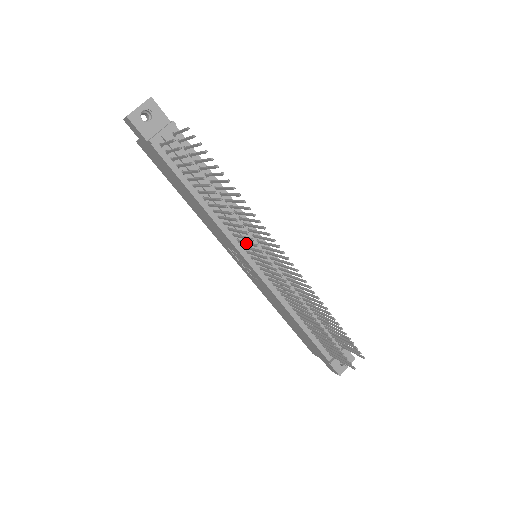
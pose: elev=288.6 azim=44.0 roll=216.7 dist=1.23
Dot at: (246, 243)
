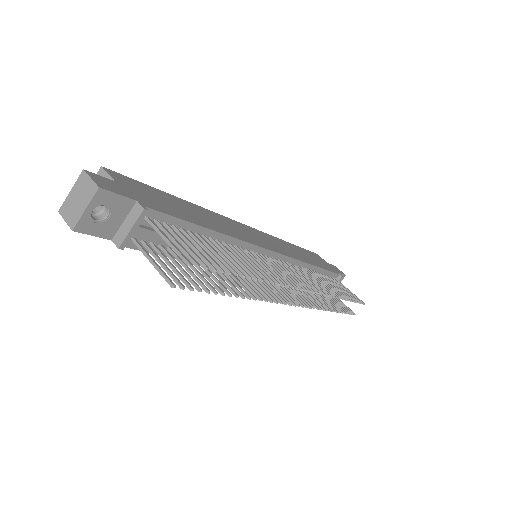
Dot at: (256, 284)
